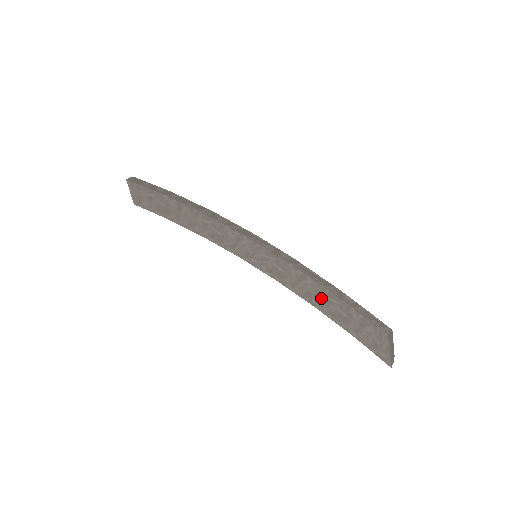
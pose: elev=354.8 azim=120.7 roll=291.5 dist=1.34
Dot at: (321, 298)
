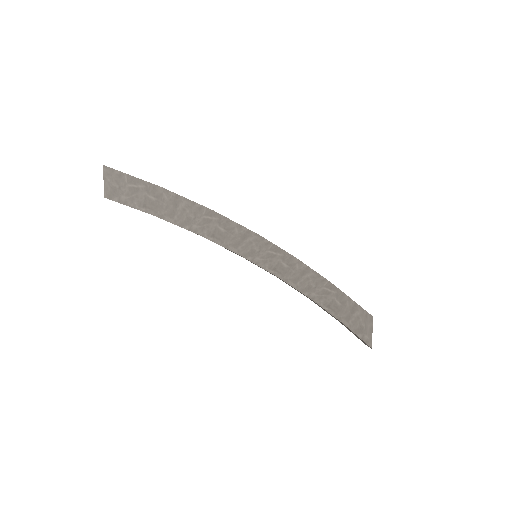
Dot at: (321, 290)
